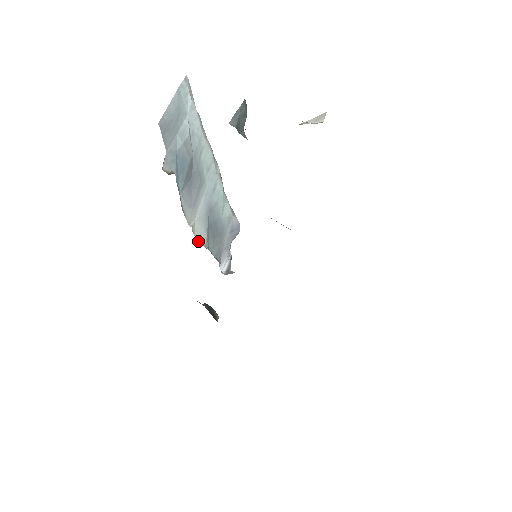
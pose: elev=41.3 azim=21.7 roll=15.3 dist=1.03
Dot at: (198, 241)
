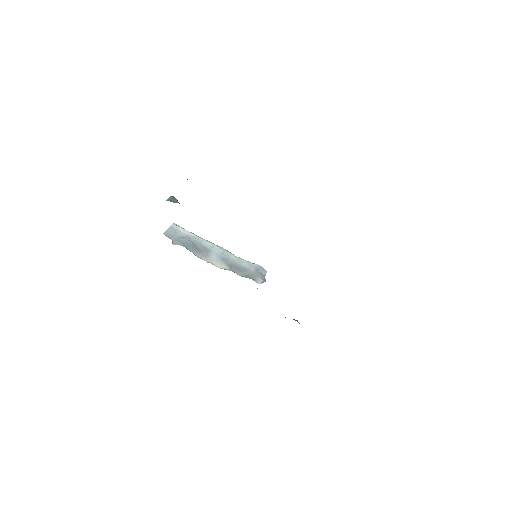
Dot at: occluded
